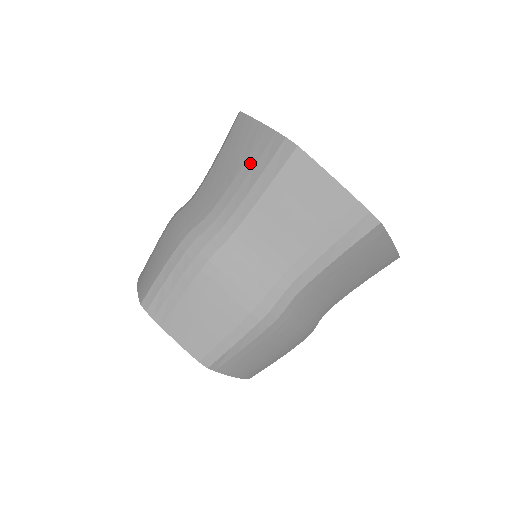
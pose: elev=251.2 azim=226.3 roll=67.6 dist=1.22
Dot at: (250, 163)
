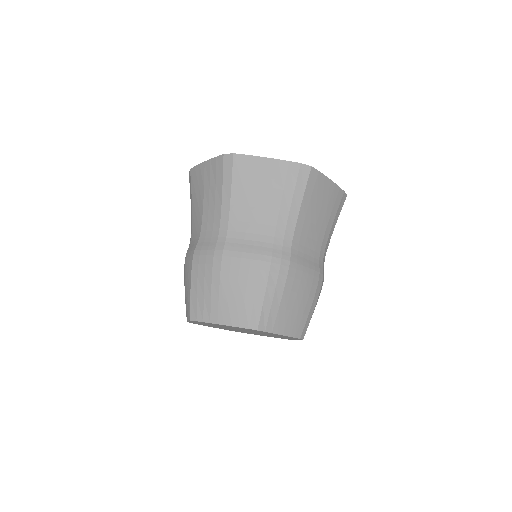
Dot at: (278, 189)
